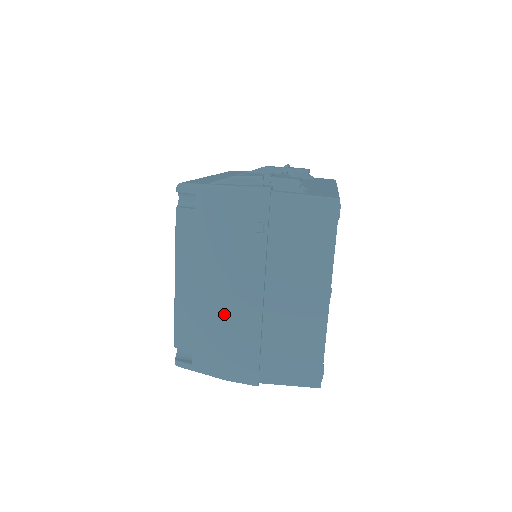
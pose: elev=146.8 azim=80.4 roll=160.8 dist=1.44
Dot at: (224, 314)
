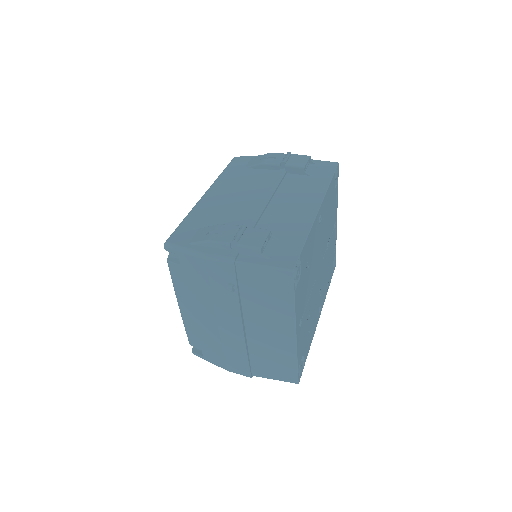
Dot at: (217, 335)
